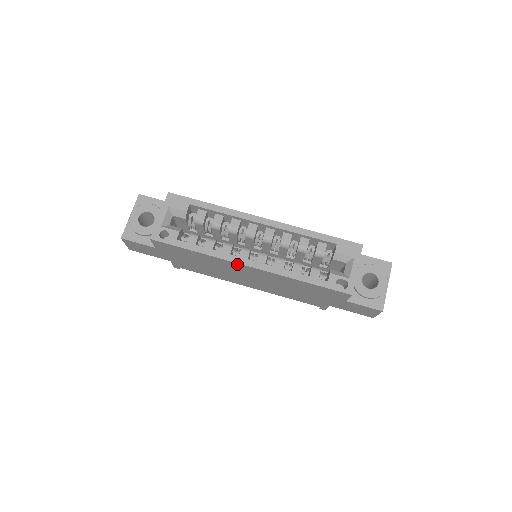
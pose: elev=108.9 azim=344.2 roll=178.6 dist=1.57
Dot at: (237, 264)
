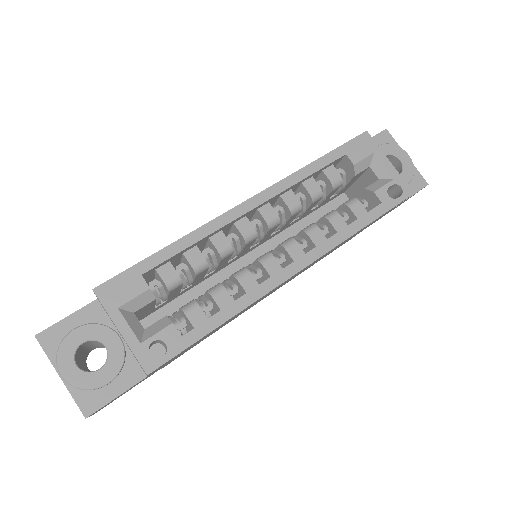
Dot at: occluded
